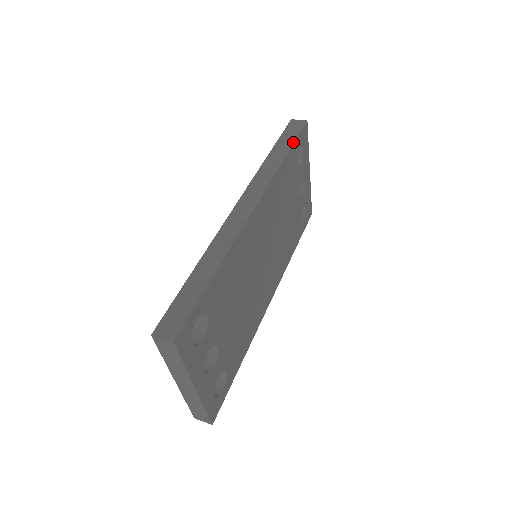
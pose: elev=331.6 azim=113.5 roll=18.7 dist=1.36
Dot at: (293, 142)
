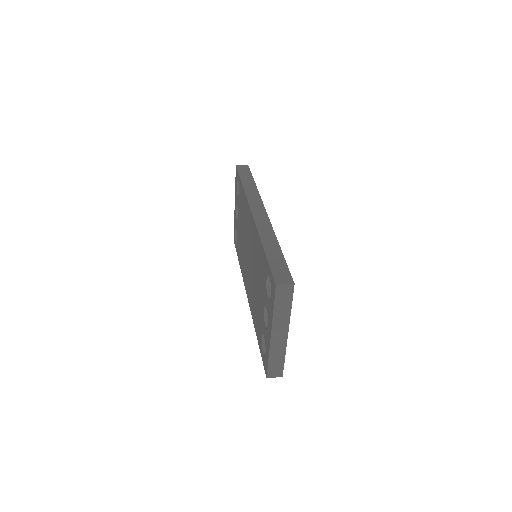
Dot at: (252, 176)
